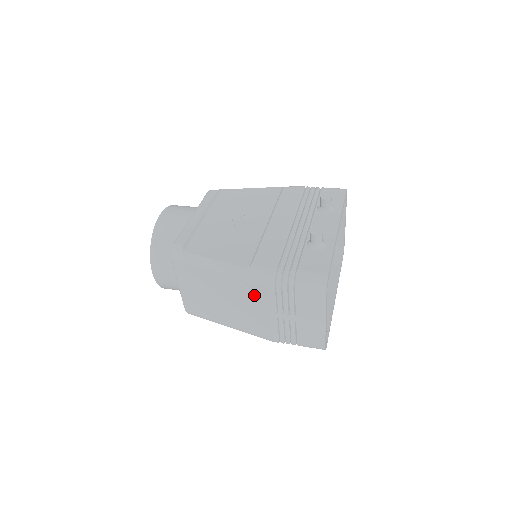
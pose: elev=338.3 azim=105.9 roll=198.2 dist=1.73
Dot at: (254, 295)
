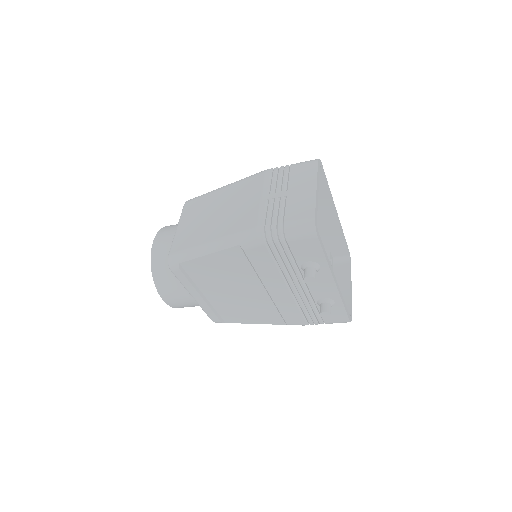
Dot at: (251, 188)
